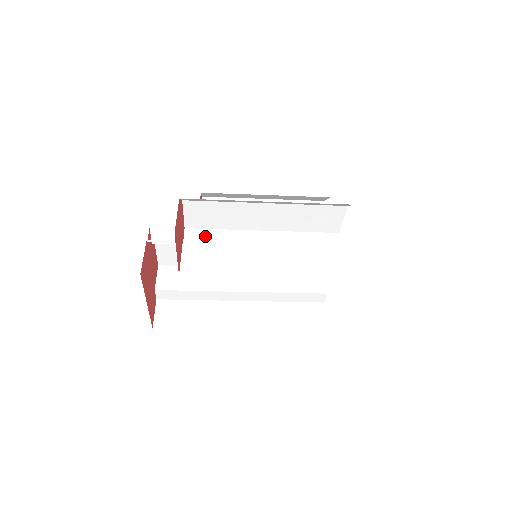
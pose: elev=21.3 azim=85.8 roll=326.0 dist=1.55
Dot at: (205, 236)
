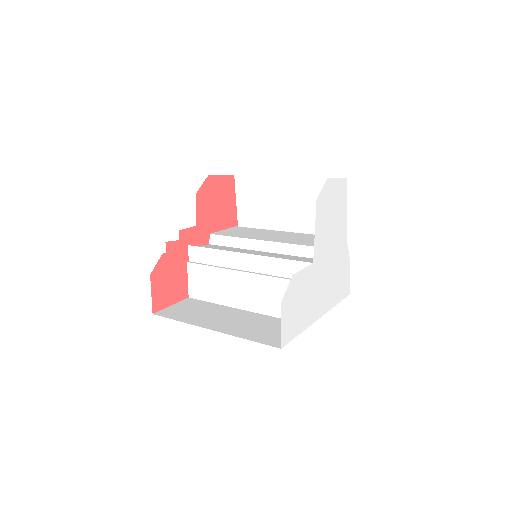
Dot at: (202, 255)
